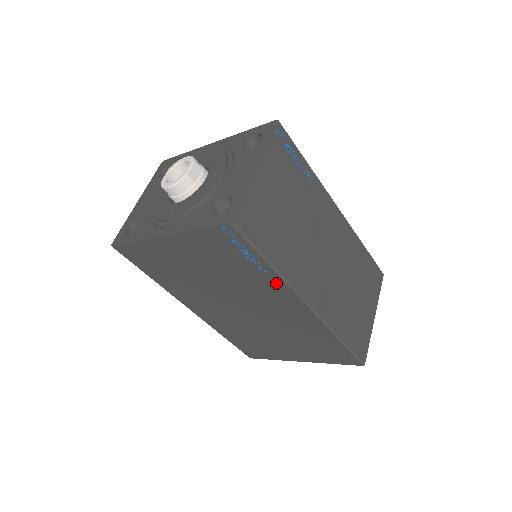
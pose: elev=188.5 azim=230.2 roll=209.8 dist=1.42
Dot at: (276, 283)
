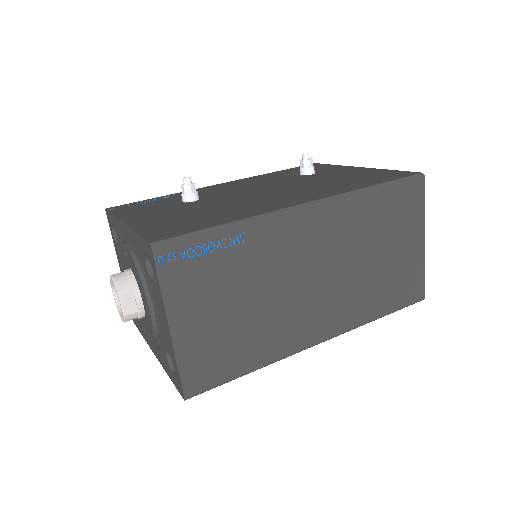
Dot at: occluded
